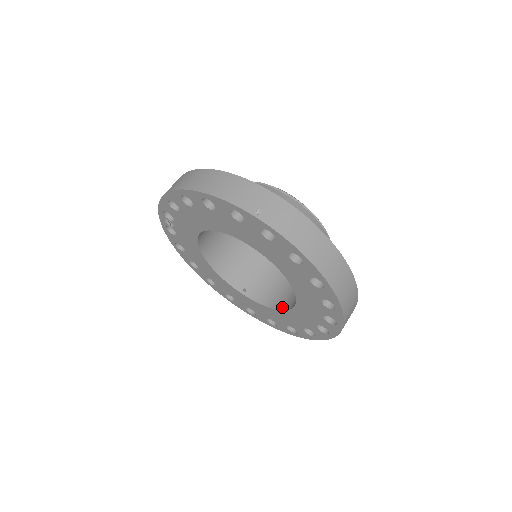
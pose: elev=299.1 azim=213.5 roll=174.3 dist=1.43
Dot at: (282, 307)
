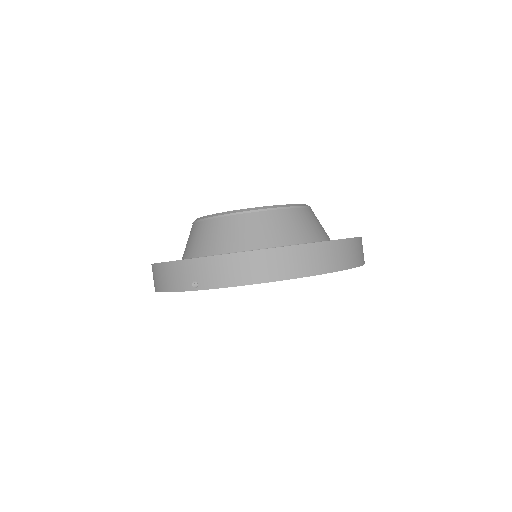
Dot at: occluded
